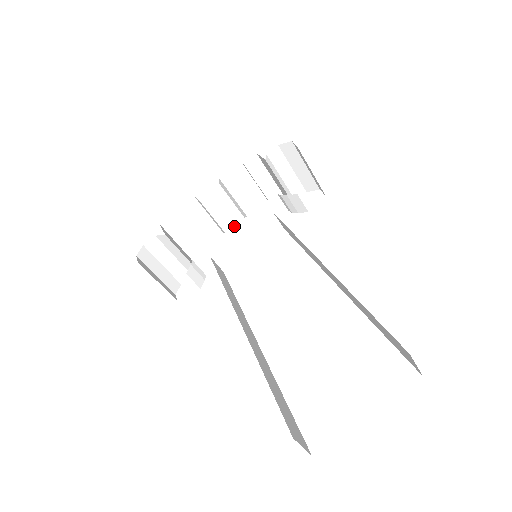
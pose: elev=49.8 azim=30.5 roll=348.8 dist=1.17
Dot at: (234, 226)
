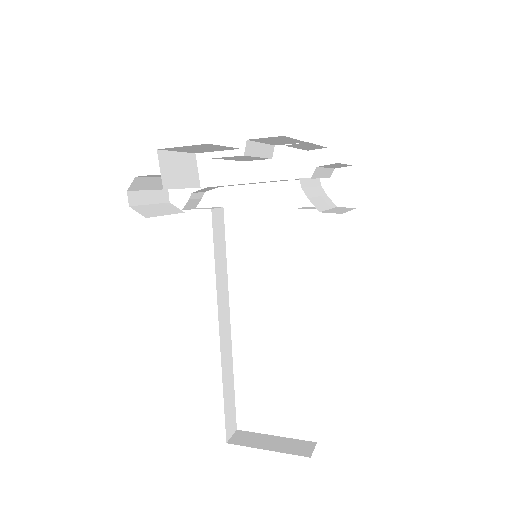
Dot at: occluded
